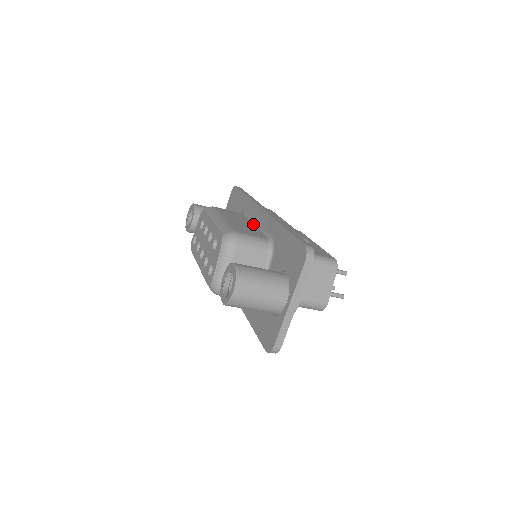
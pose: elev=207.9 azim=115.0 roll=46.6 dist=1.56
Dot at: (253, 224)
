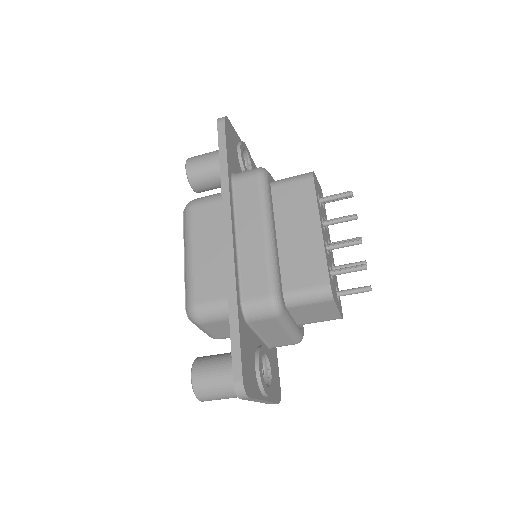
Dot at: occluded
